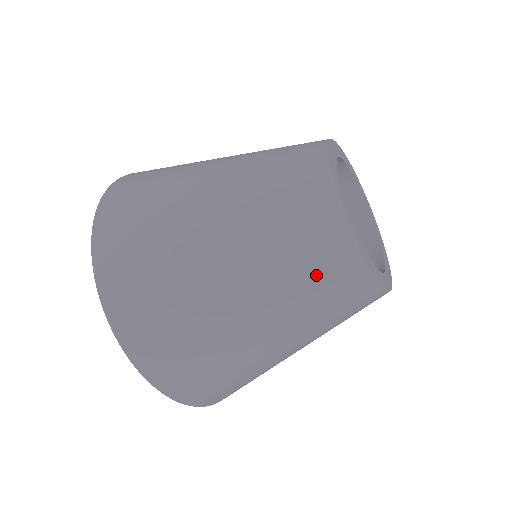
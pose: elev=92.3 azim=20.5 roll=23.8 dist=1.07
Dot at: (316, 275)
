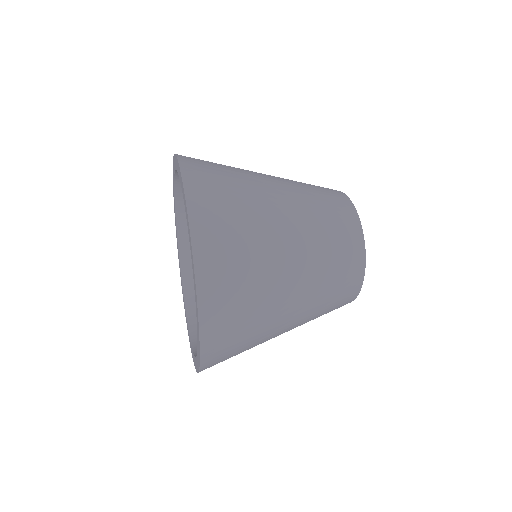
Dot at: (336, 233)
